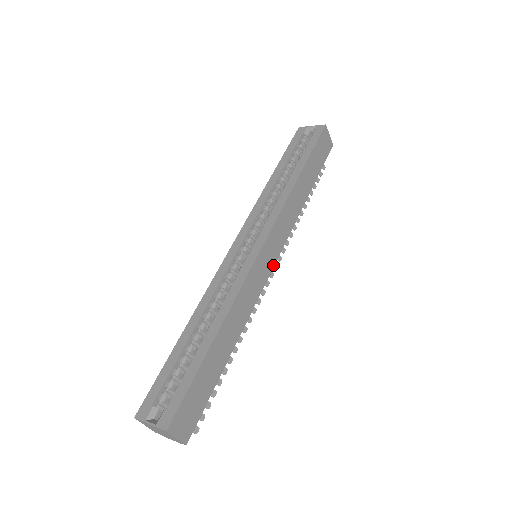
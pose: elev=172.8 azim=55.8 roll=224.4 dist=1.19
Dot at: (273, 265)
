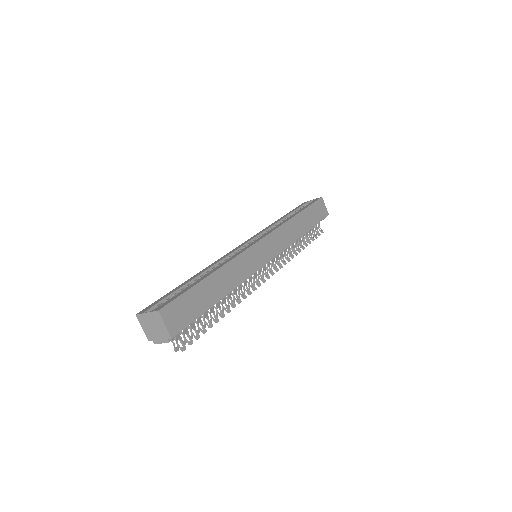
Dot at: (268, 261)
